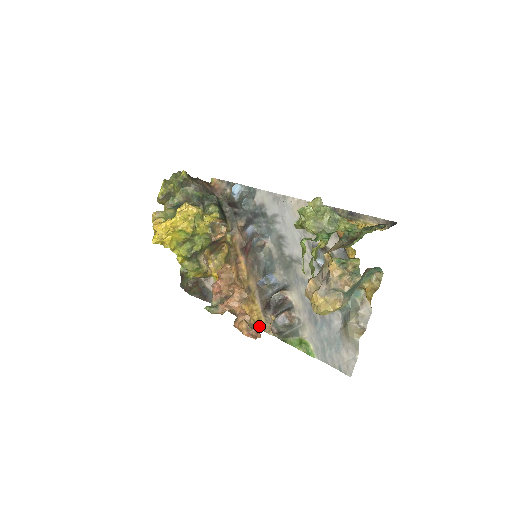
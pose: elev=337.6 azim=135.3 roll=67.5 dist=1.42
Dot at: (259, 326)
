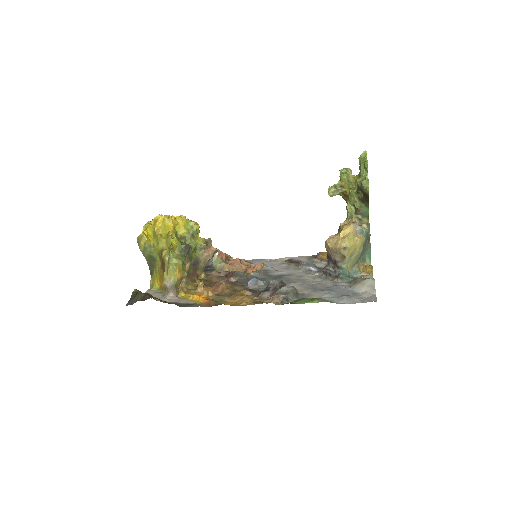
Dot at: (255, 302)
